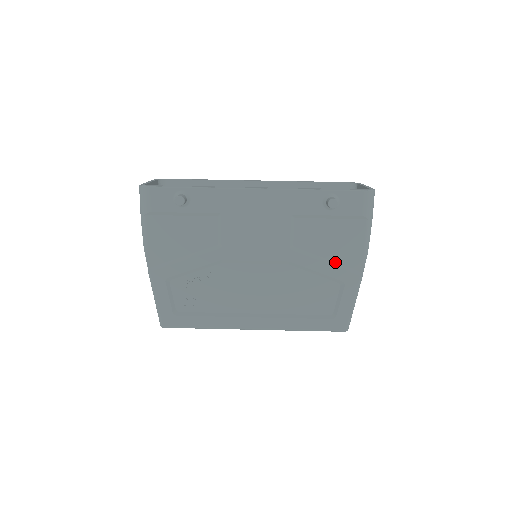
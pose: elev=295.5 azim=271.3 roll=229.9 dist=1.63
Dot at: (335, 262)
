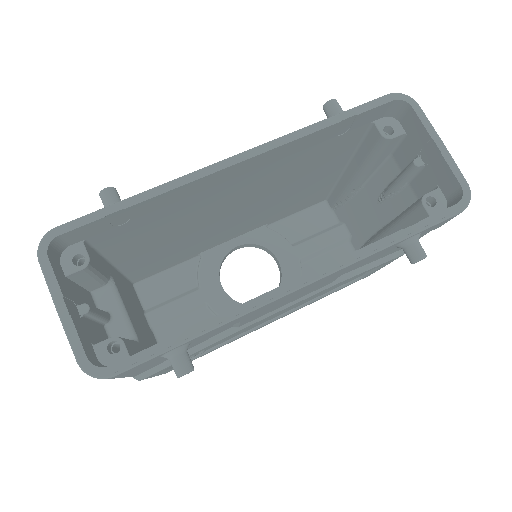
Dot at: (381, 258)
